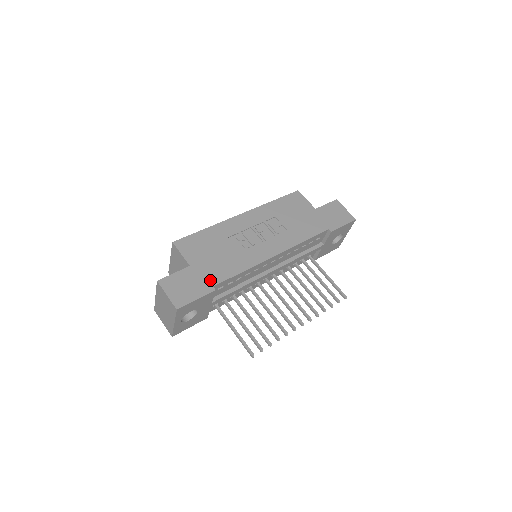
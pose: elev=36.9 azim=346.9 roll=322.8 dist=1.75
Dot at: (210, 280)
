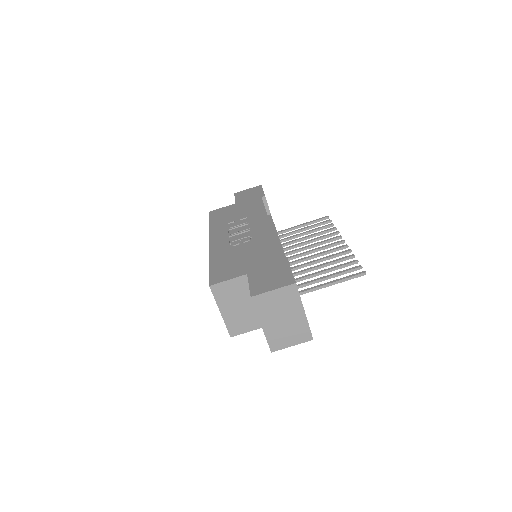
Dot at: (273, 261)
